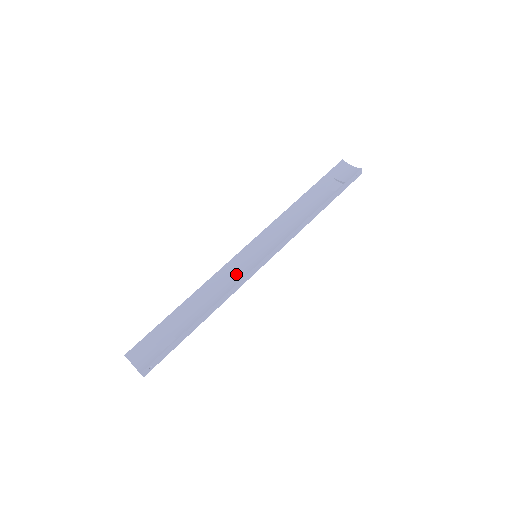
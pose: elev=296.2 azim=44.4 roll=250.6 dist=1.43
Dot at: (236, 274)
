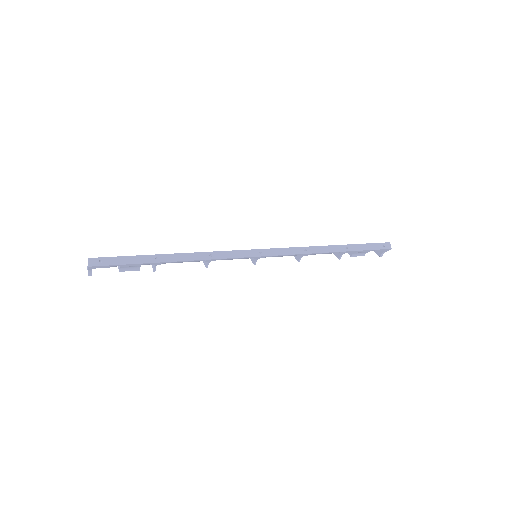
Dot at: occluded
